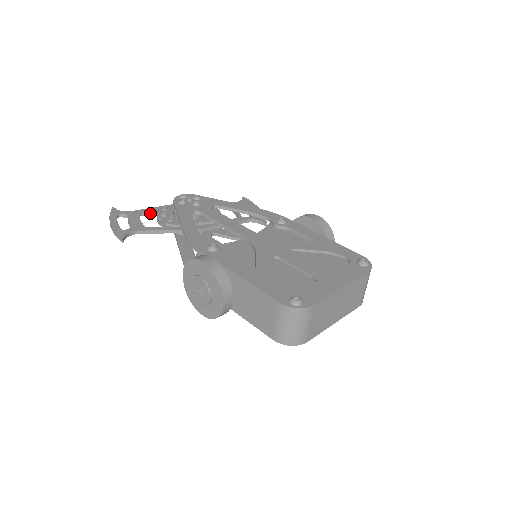
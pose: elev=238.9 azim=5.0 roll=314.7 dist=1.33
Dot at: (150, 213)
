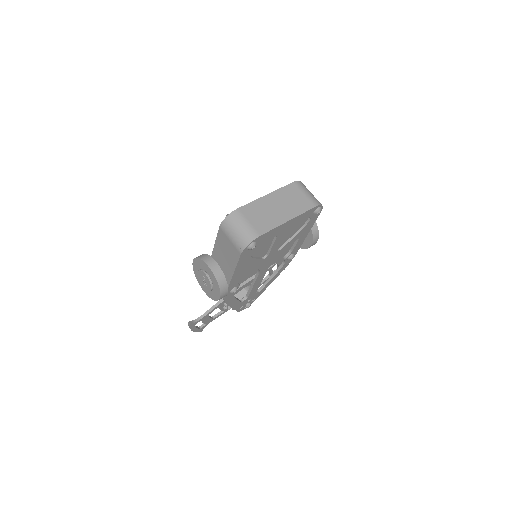
Dot at: (220, 314)
